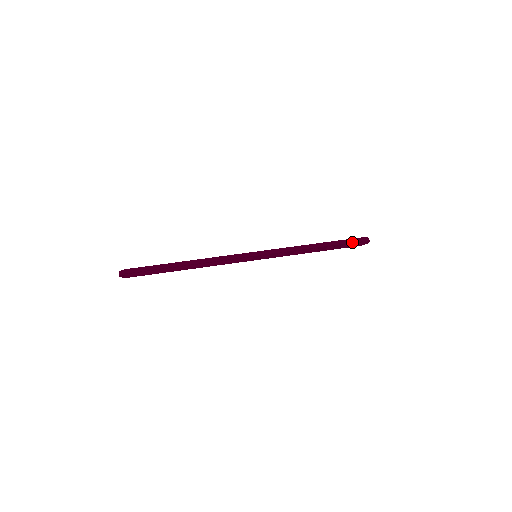
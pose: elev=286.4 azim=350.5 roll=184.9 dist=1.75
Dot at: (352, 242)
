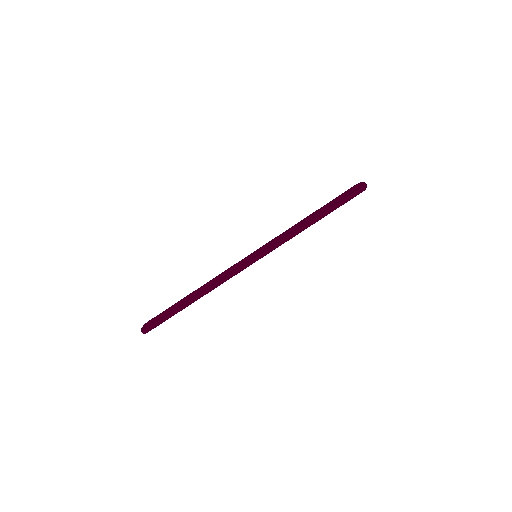
Dot at: (349, 200)
